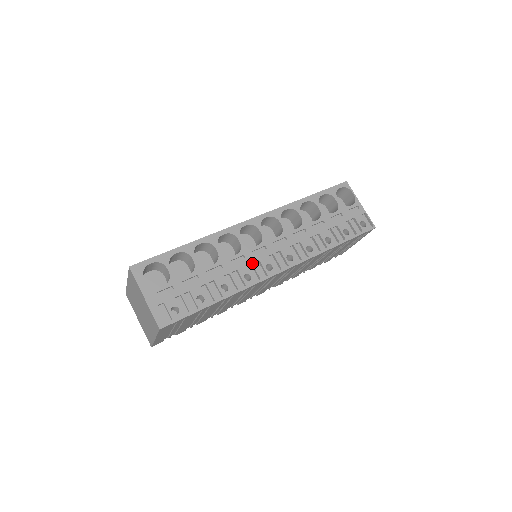
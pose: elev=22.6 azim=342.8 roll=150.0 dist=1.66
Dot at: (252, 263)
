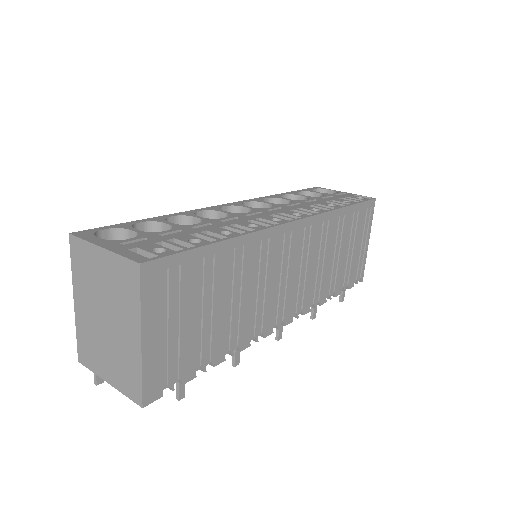
Dot at: (251, 219)
